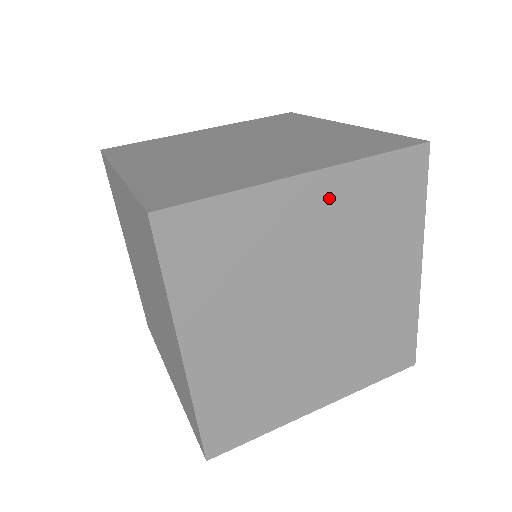
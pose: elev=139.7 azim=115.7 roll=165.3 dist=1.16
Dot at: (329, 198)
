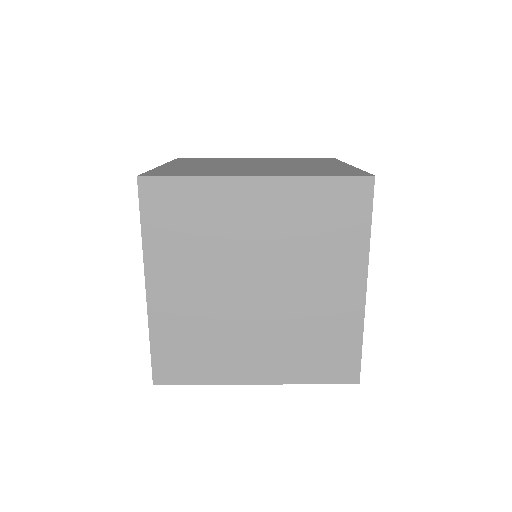
Dot at: (275, 200)
